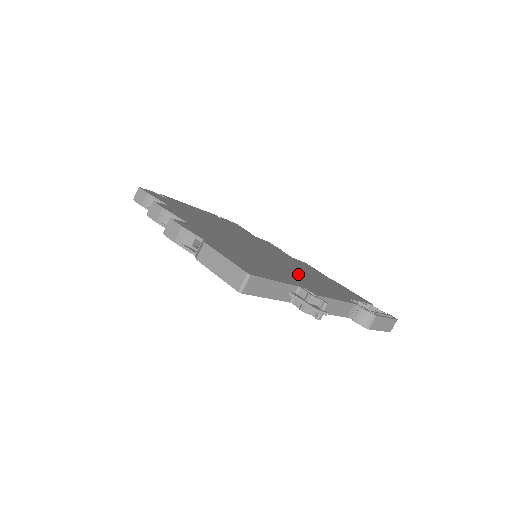
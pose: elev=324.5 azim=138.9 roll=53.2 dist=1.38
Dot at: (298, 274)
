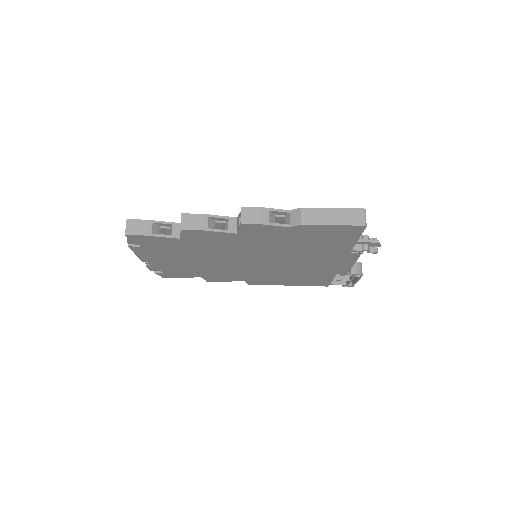
Dot at: occluded
